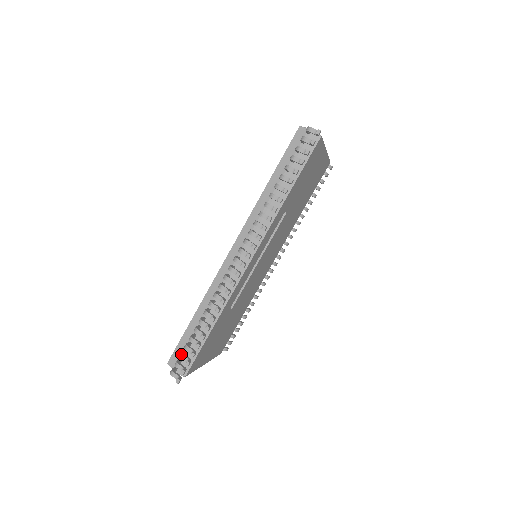
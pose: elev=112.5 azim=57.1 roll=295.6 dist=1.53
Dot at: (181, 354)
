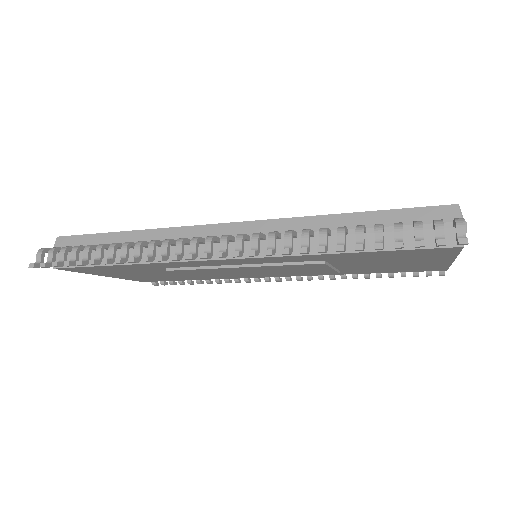
Dot at: (65, 248)
